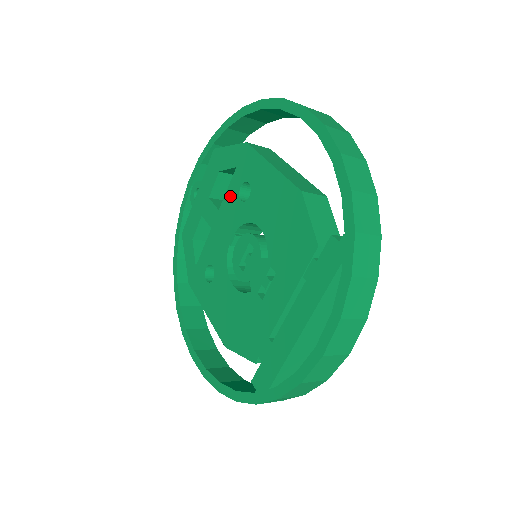
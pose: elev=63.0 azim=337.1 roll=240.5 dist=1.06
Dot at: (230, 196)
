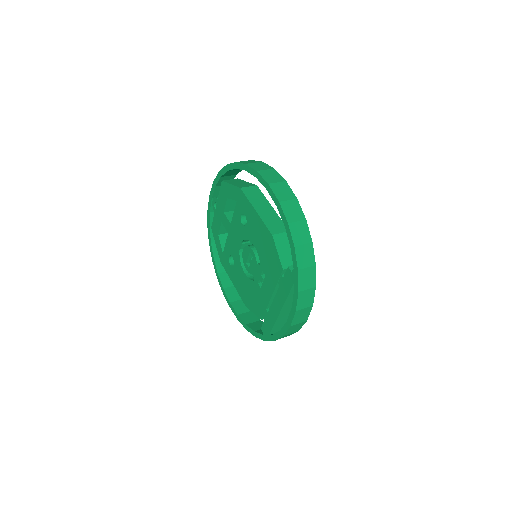
Dot at: (236, 218)
